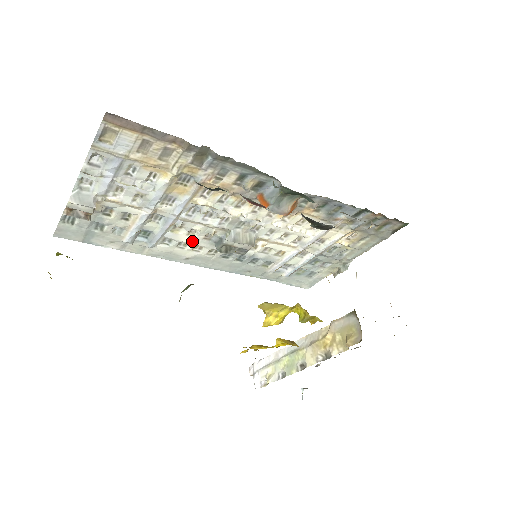
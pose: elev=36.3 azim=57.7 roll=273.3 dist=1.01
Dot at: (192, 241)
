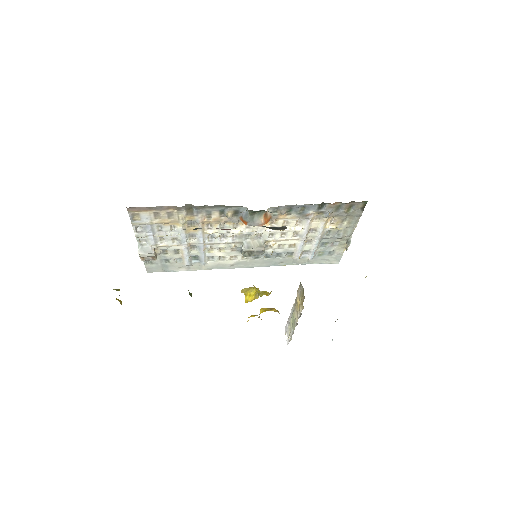
Dot at: (226, 254)
